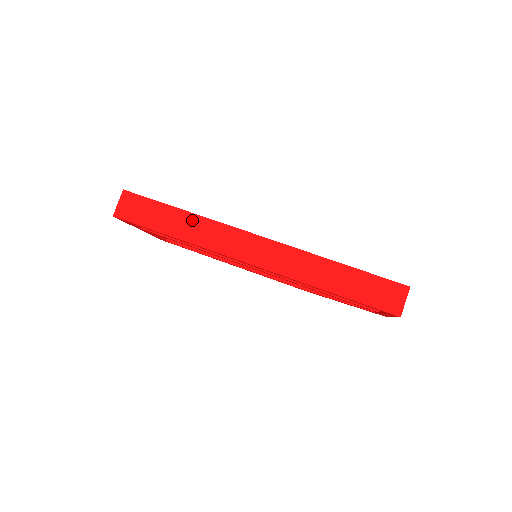
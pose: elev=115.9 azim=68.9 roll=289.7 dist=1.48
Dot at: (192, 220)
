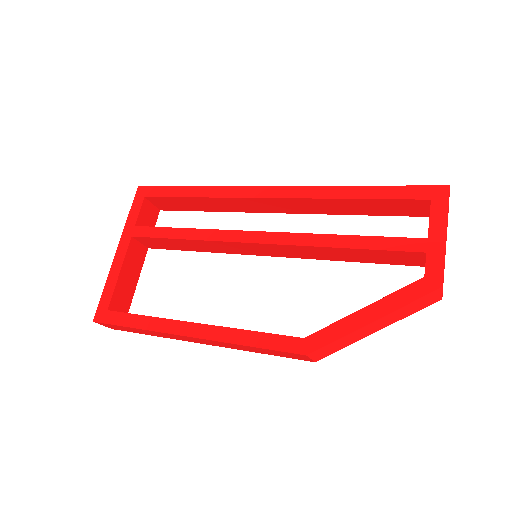
Dot at: occluded
